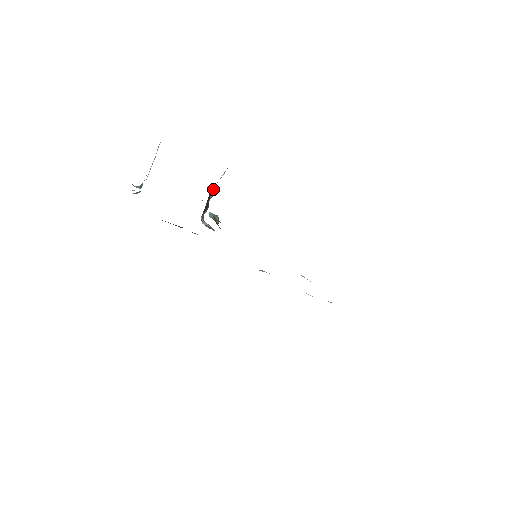
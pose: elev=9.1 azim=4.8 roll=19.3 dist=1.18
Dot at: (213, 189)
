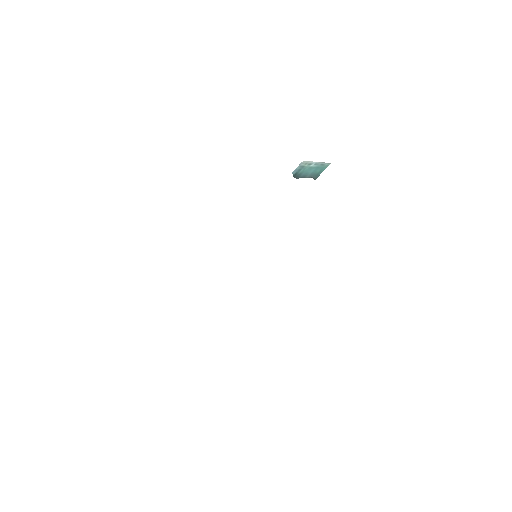
Dot at: occluded
